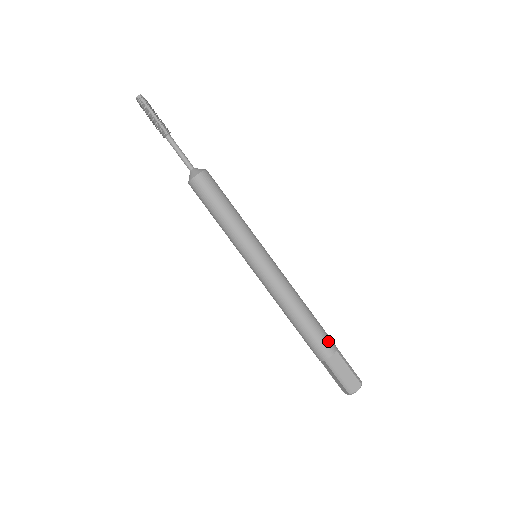
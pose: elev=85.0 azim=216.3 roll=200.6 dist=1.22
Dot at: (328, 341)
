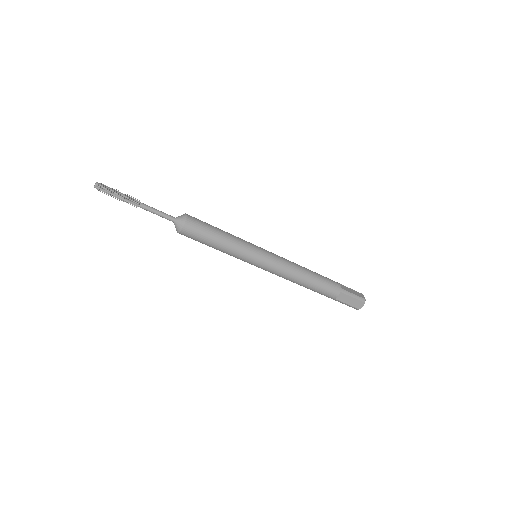
Dot at: (332, 290)
